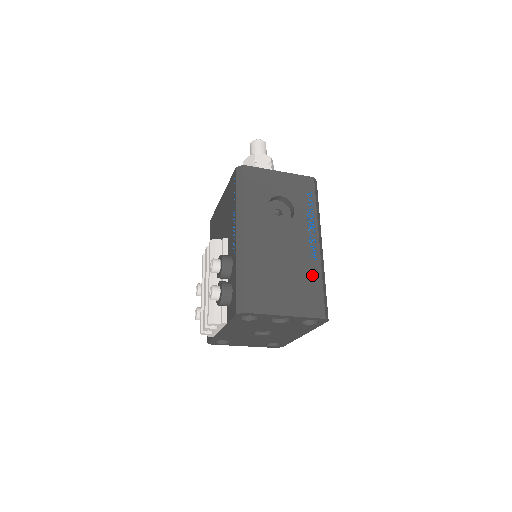
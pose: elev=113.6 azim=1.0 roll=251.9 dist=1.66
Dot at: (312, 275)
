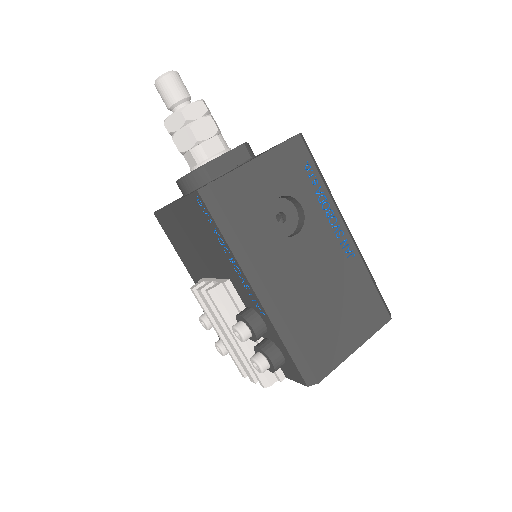
Dot at: (358, 279)
